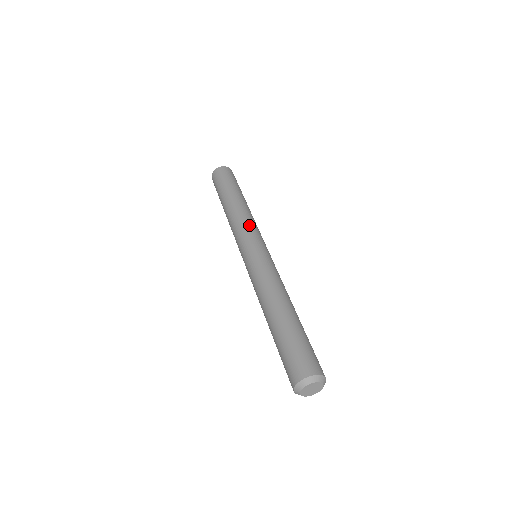
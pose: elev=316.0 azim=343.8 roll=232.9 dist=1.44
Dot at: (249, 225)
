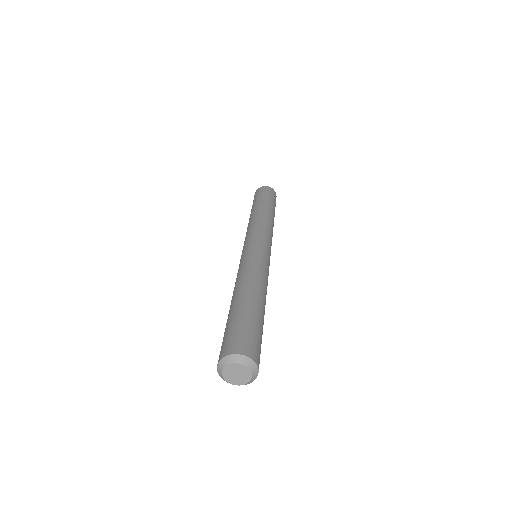
Dot at: (270, 233)
